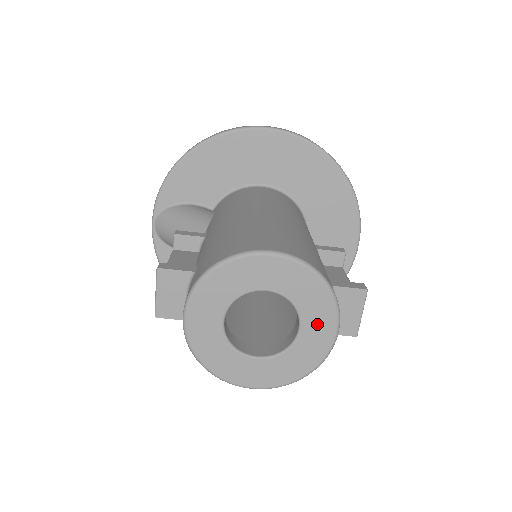
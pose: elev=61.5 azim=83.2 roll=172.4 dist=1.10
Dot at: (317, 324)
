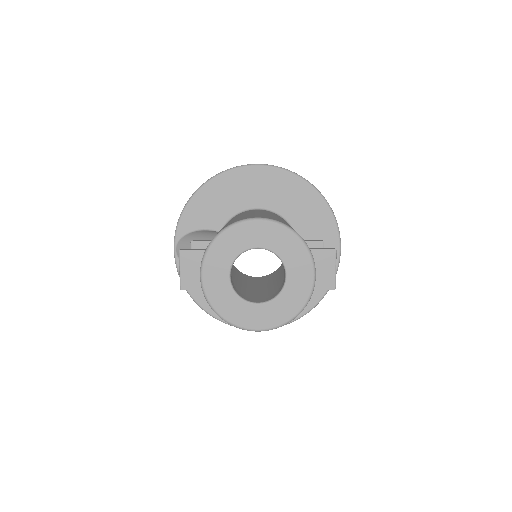
Dot at: (298, 270)
